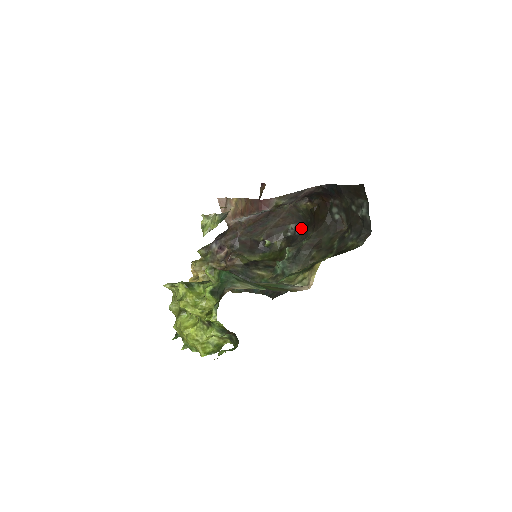
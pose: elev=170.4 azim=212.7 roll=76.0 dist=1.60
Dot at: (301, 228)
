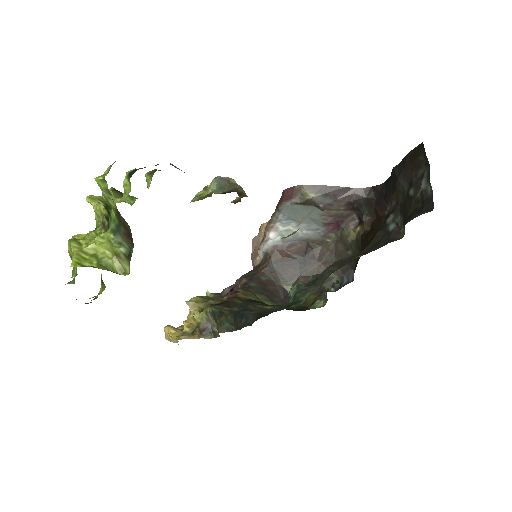
Dot at: (349, 278)
